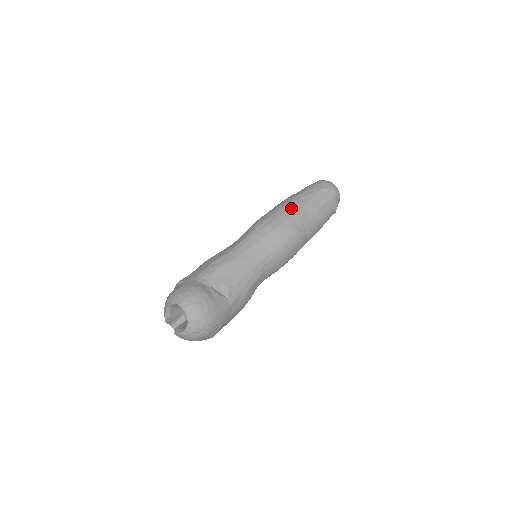
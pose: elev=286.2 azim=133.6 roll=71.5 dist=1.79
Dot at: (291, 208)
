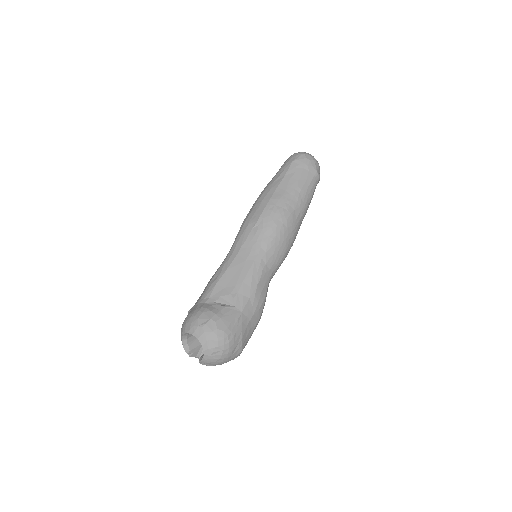
Dot at: (267, 194)
